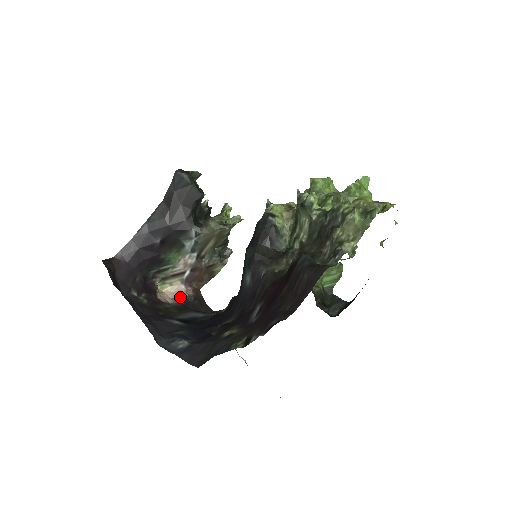
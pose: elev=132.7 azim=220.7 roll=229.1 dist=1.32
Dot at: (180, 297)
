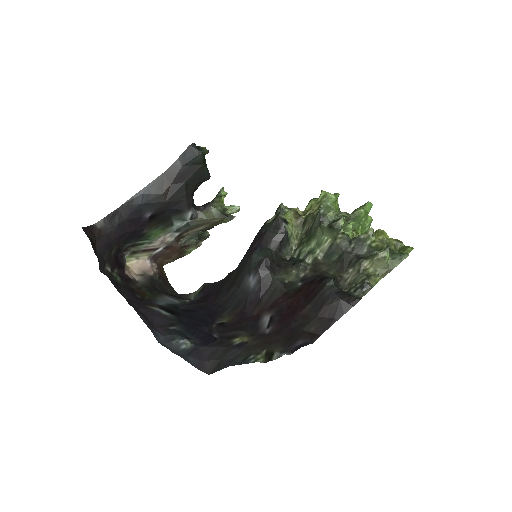
Dot at: (145, 274)
